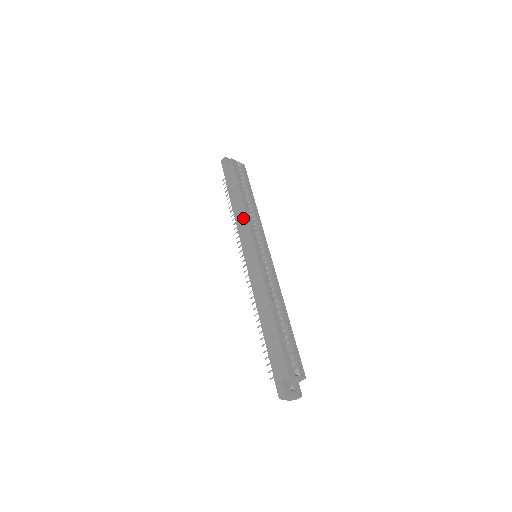
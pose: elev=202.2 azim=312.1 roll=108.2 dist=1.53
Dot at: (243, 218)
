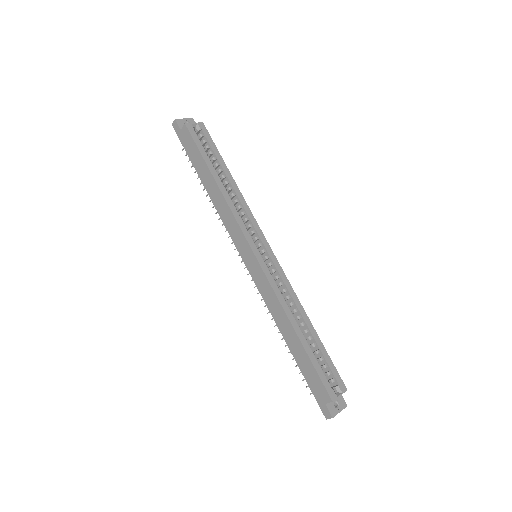
Dot at: (227, 212)
